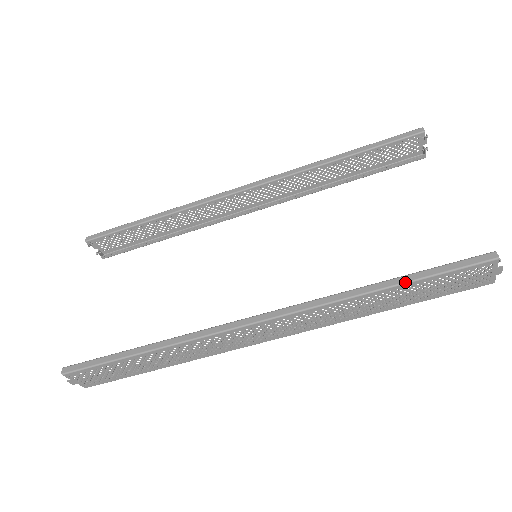
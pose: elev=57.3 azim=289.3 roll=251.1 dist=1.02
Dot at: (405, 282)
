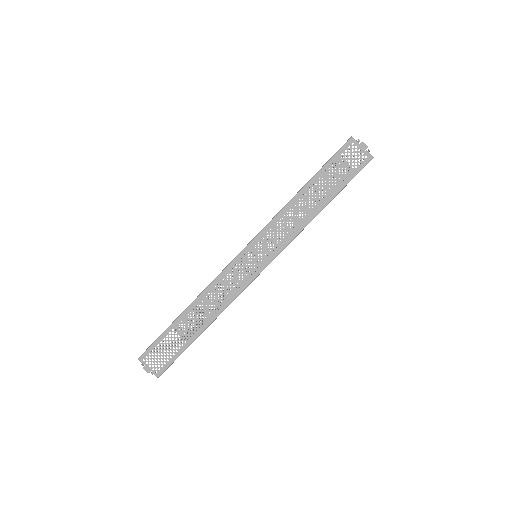
Dot at: (309, 180)
